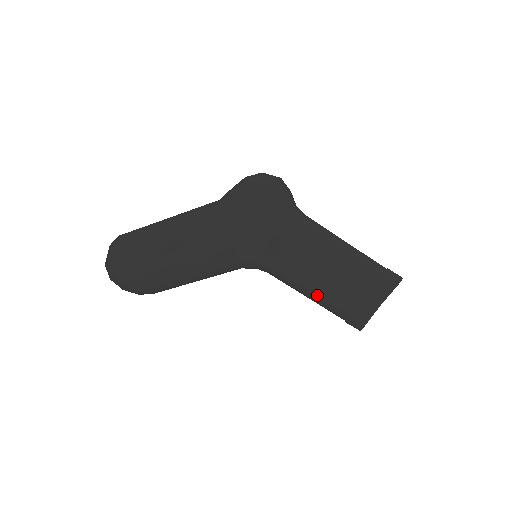
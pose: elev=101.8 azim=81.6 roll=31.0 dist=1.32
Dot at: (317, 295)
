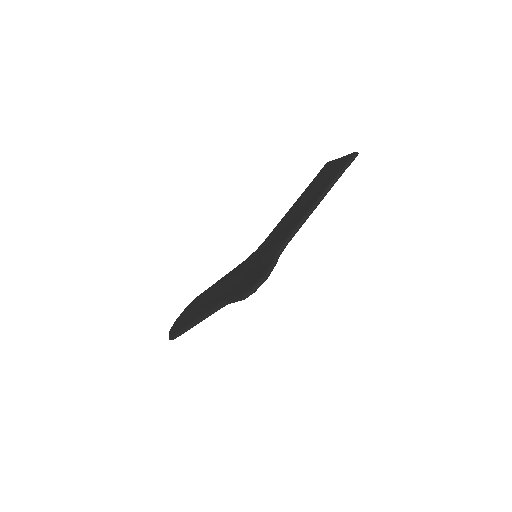
Dot at: occluded
